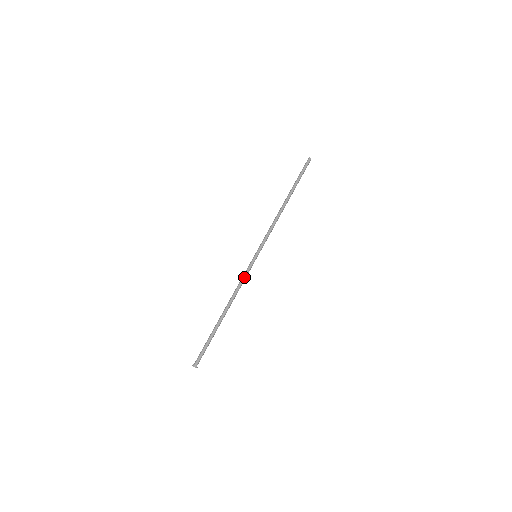
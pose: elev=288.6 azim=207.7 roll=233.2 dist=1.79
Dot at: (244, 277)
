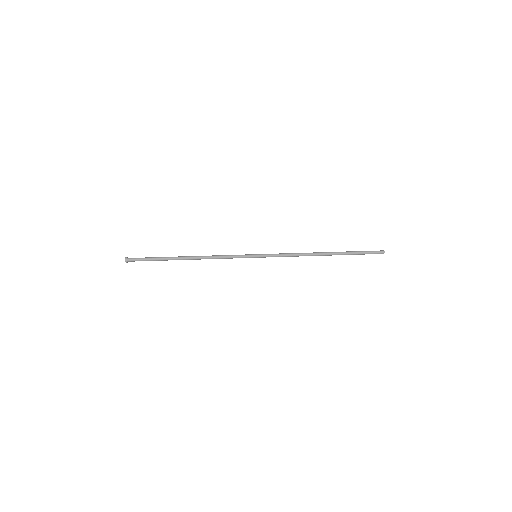
Dot at: (230, 255)
